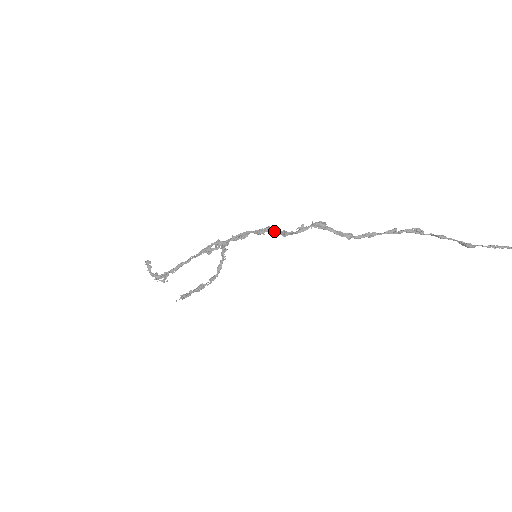
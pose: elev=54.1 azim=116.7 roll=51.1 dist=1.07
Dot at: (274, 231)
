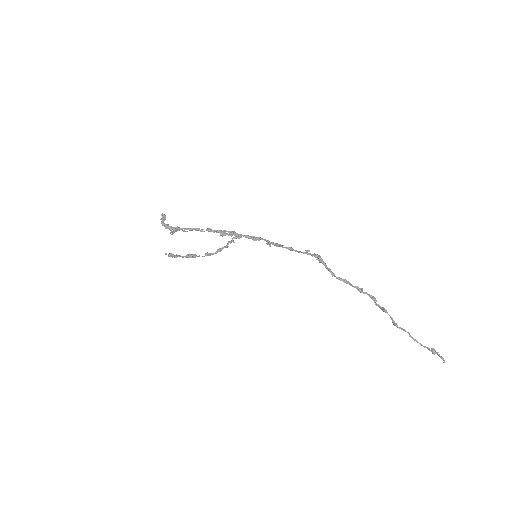
Dot at: occluded
